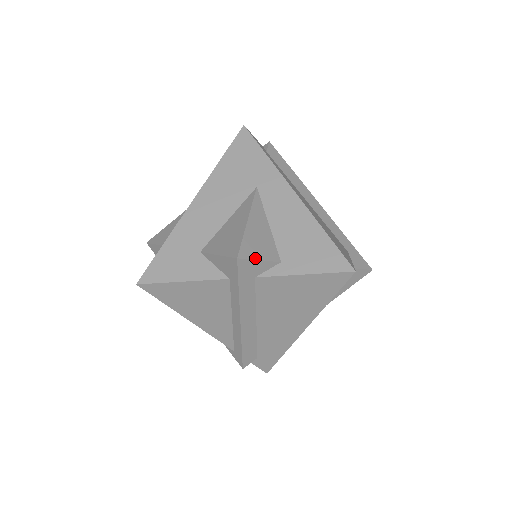
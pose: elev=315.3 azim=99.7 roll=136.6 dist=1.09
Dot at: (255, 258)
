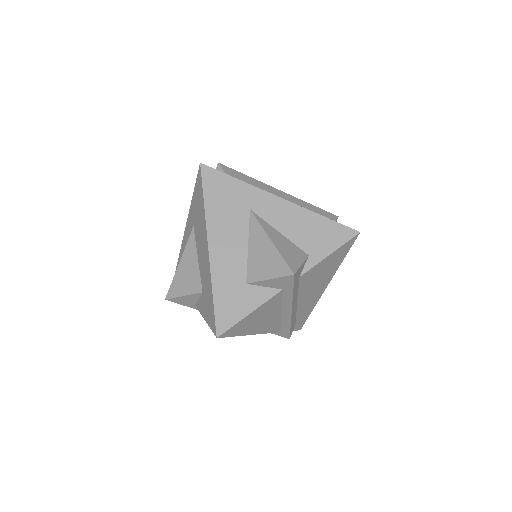
Dot at: (299, 265)
